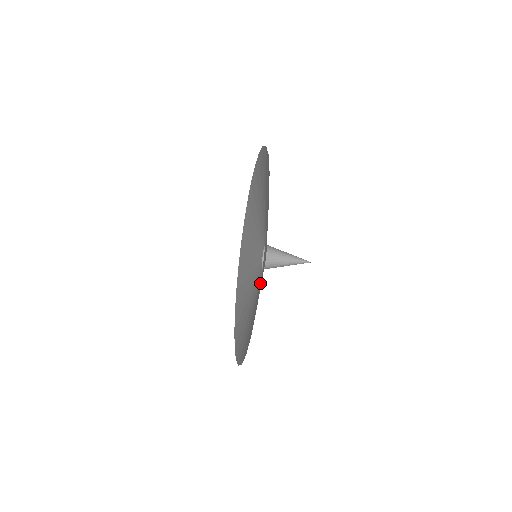
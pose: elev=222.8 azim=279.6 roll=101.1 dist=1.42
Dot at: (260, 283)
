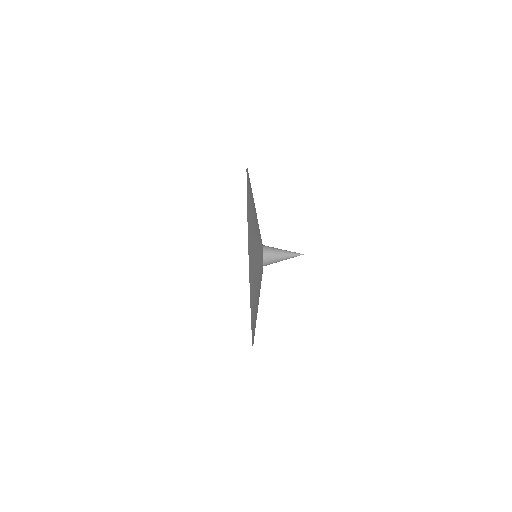
Dot at: (261, 273)
